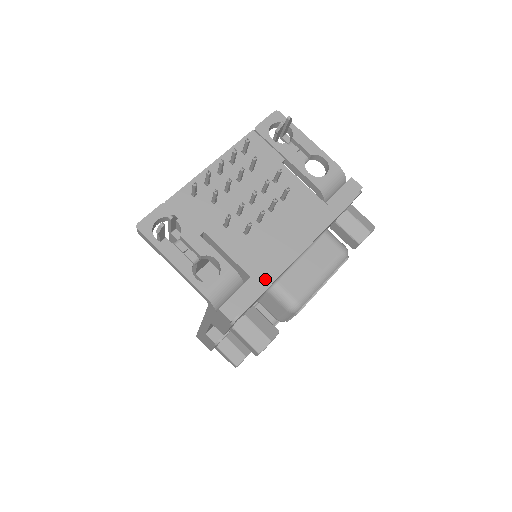
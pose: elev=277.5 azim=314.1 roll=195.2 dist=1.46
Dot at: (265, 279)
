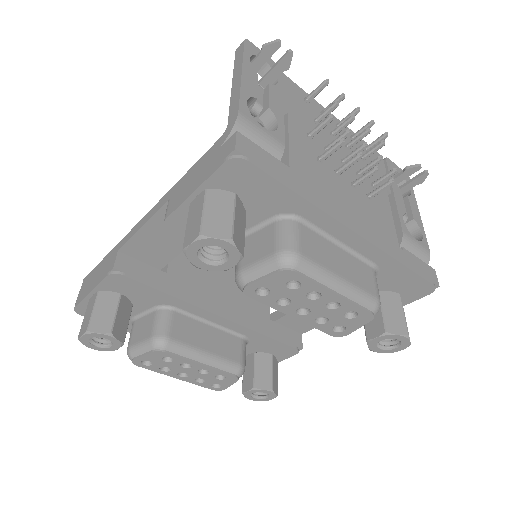
Dot at: (302, 188)
